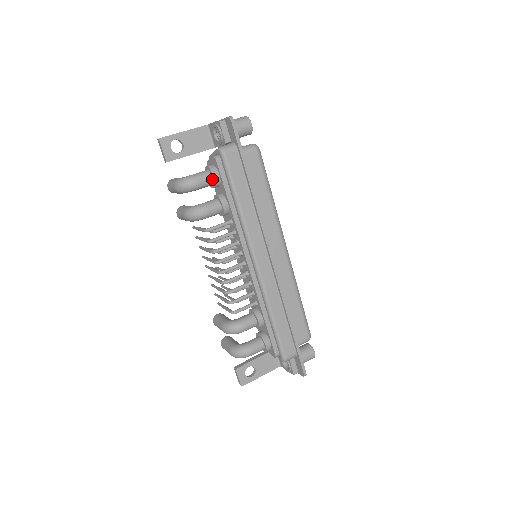
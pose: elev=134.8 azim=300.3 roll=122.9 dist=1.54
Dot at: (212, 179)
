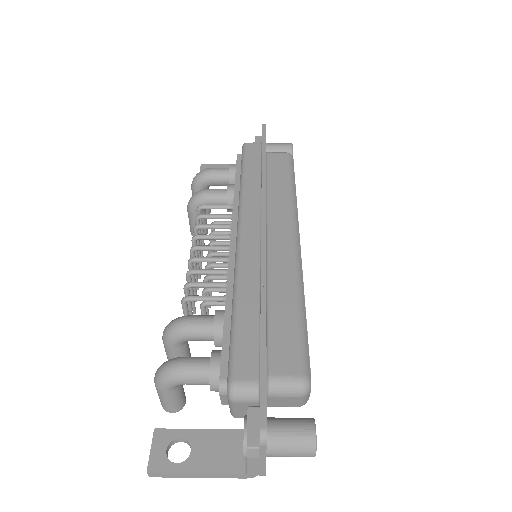
Dot at: (228, 171)
